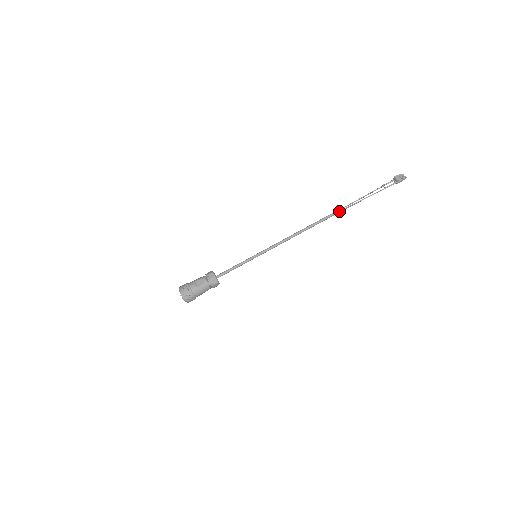
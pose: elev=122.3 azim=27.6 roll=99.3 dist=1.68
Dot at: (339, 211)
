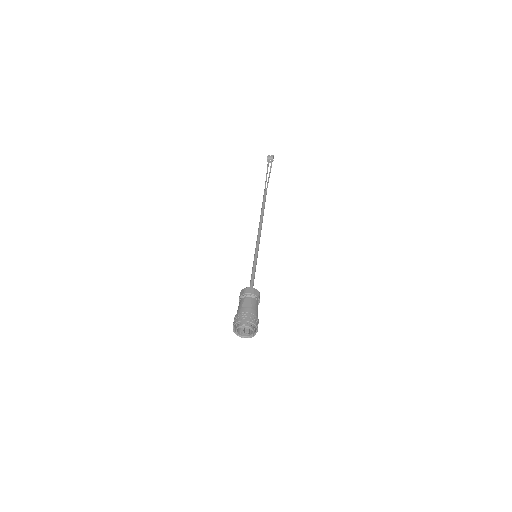
Dot at: (266, 193)
